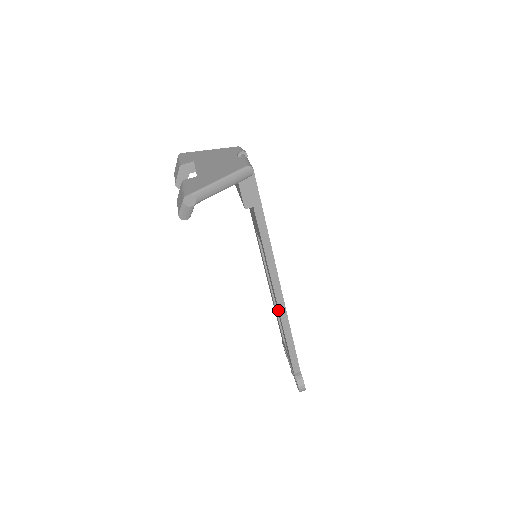
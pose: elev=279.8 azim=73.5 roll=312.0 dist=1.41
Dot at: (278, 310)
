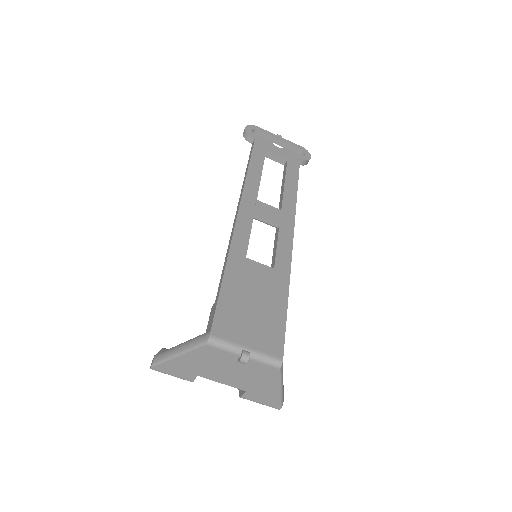
Dot at: occluded
